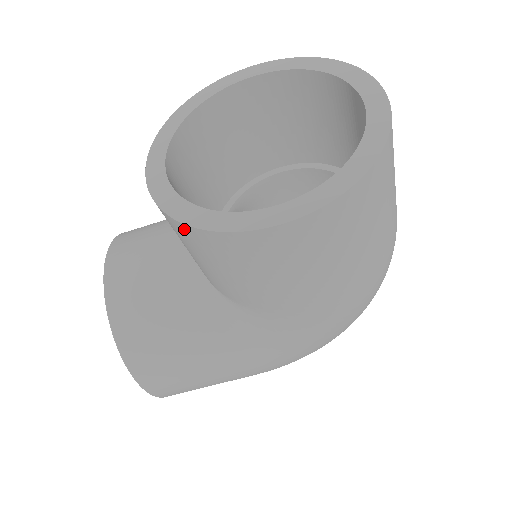
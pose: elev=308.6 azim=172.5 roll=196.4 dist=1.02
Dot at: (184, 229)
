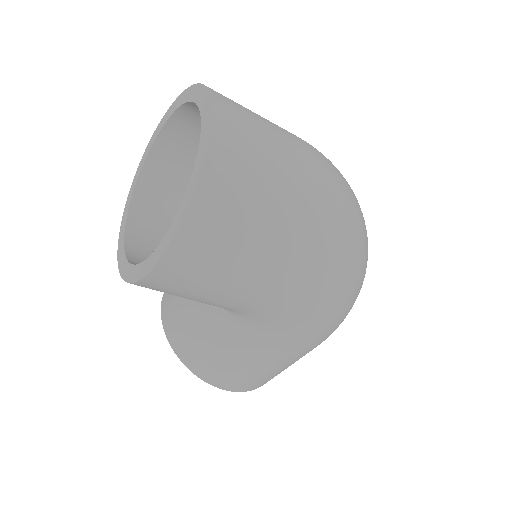
Dot at: occluded
